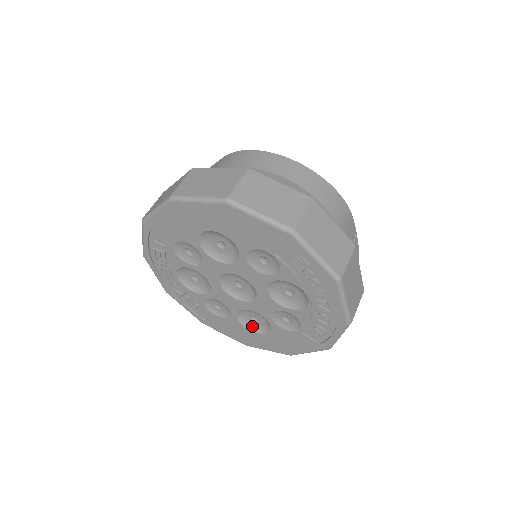
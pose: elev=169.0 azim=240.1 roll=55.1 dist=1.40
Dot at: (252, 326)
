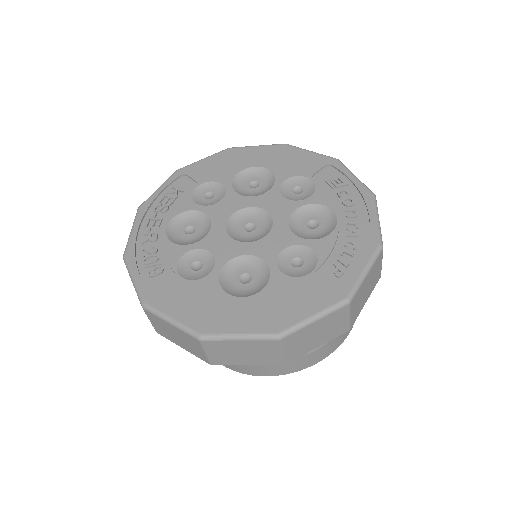
Dot at: (234, 291)
